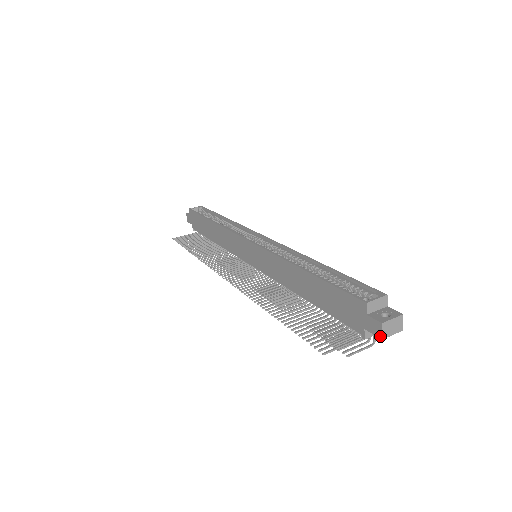
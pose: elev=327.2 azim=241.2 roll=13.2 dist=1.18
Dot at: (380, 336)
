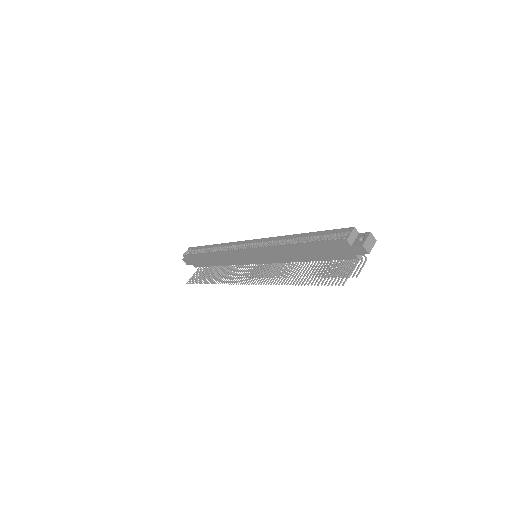
Dot at: (367, 253)
